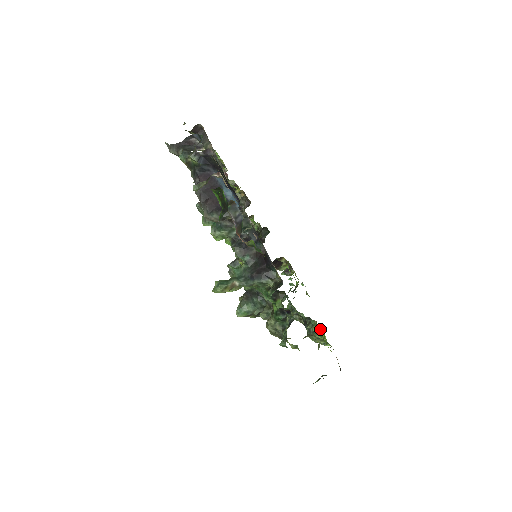
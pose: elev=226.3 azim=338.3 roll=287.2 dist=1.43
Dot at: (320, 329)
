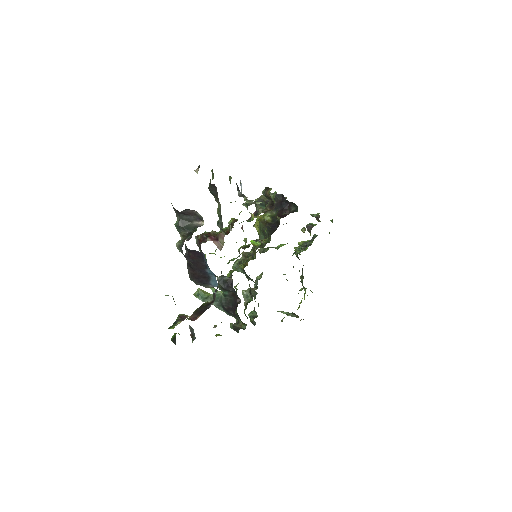
Dot at: occluded
